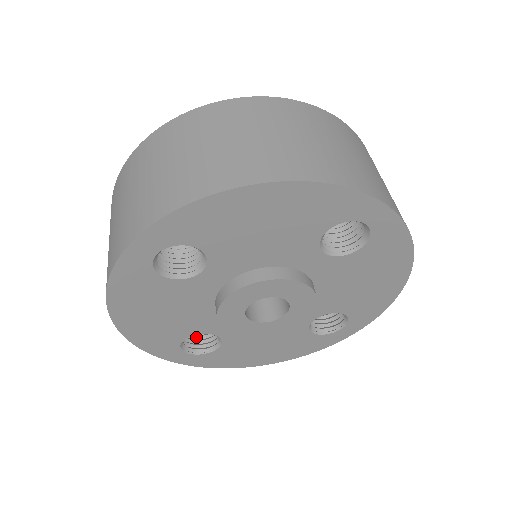
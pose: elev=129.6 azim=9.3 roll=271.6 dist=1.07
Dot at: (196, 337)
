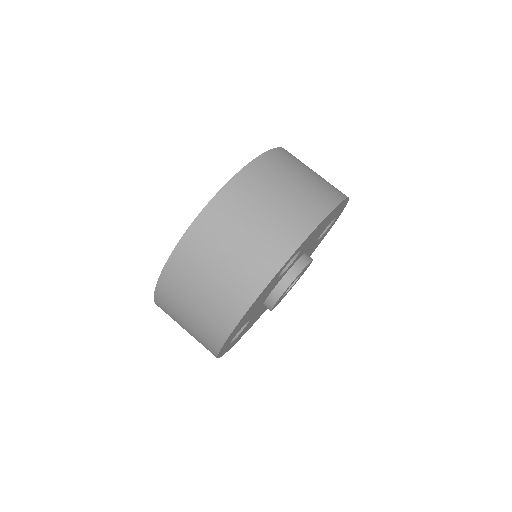
Dot at: occluded
